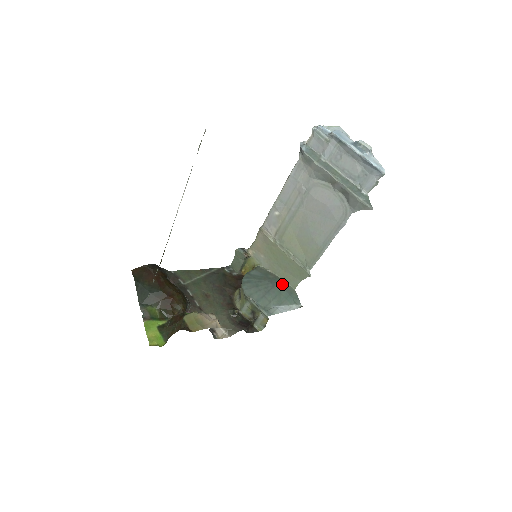
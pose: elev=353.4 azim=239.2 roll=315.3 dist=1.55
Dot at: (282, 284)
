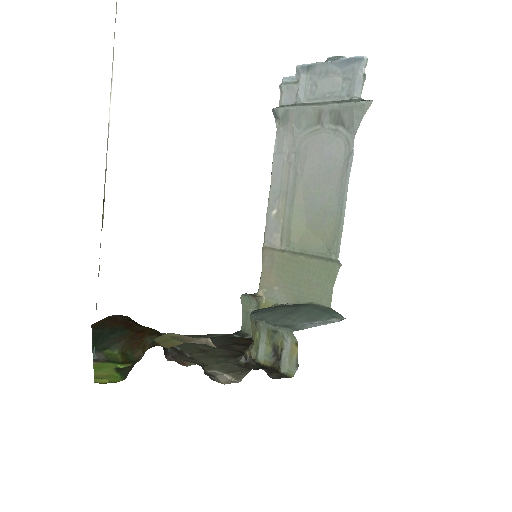
Dot at: (310, 305)
